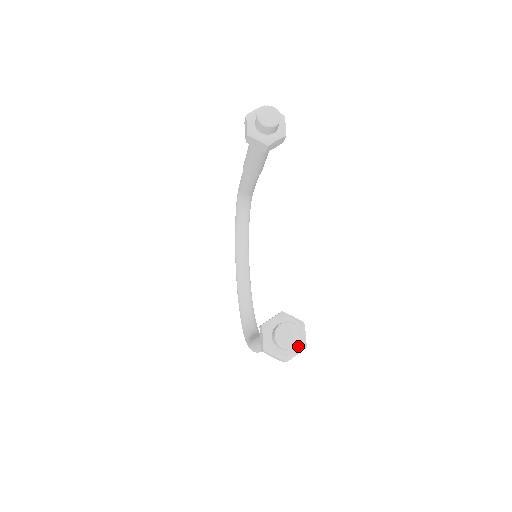
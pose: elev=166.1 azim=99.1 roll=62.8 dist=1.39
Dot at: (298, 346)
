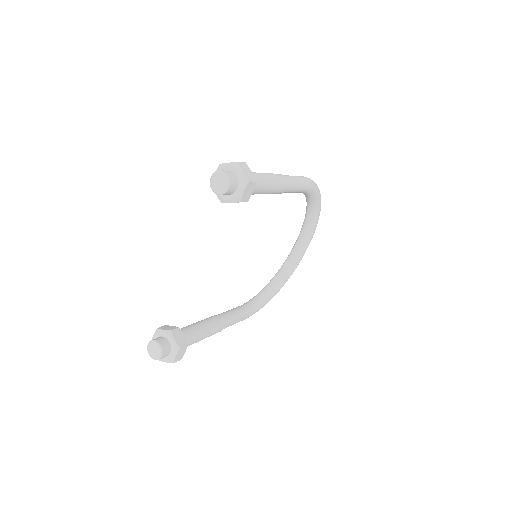
Dot at: (167, 358)
